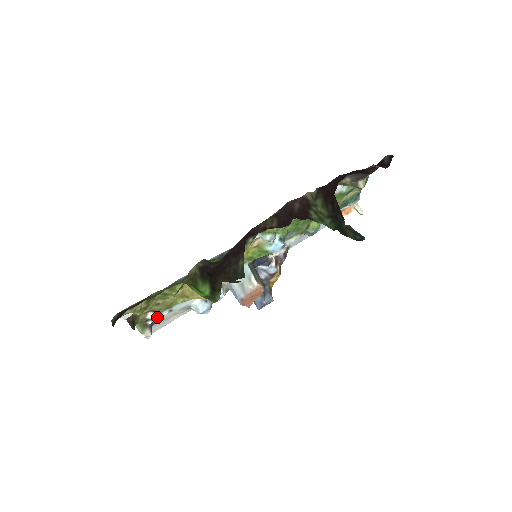
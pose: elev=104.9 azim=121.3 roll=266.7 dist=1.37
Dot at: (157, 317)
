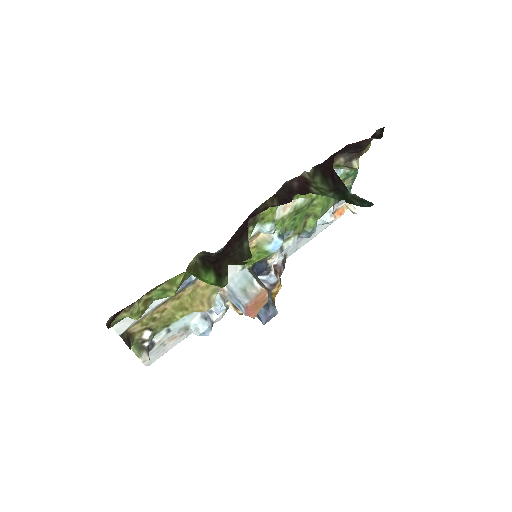
Dot at: (154, 340)
